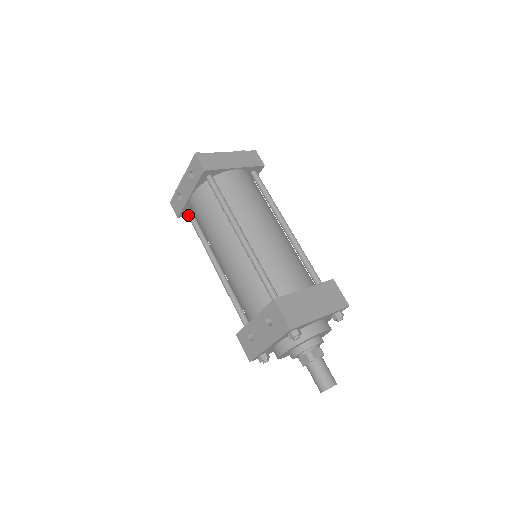
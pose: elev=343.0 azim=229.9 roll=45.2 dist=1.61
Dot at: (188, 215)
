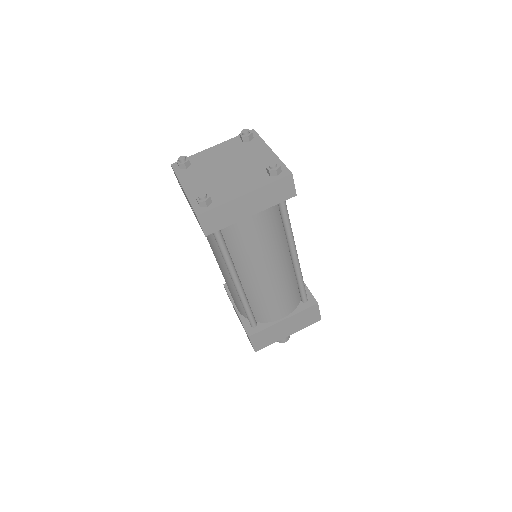
Dot at: occluded
